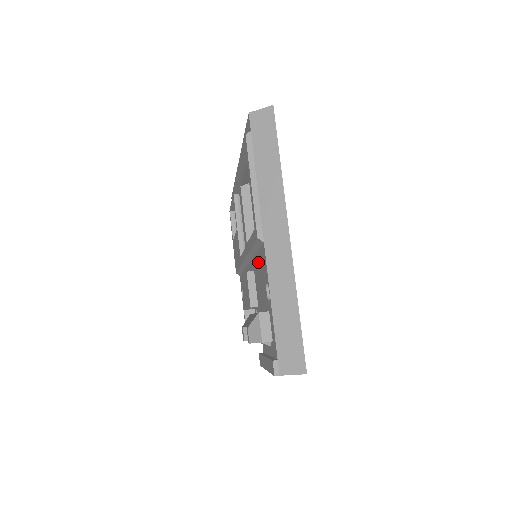
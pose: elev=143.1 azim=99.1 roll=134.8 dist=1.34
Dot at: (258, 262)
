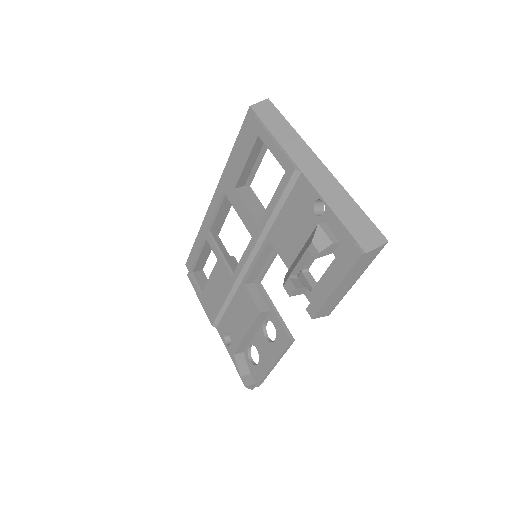
Dot at: (286, 215)
